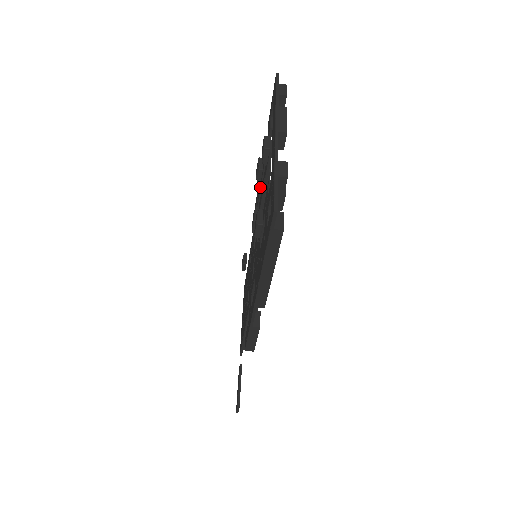
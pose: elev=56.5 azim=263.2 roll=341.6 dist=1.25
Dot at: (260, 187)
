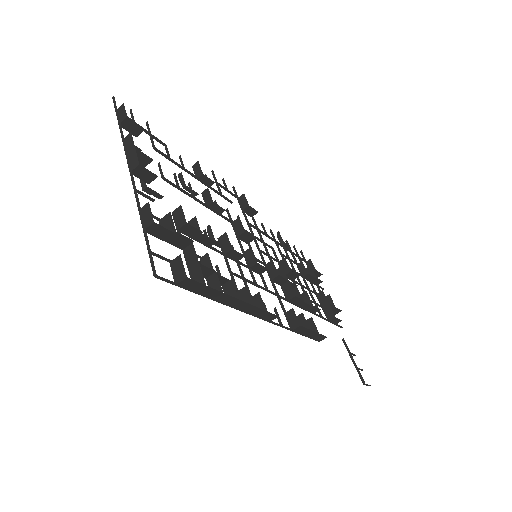
Dot at: occluded
